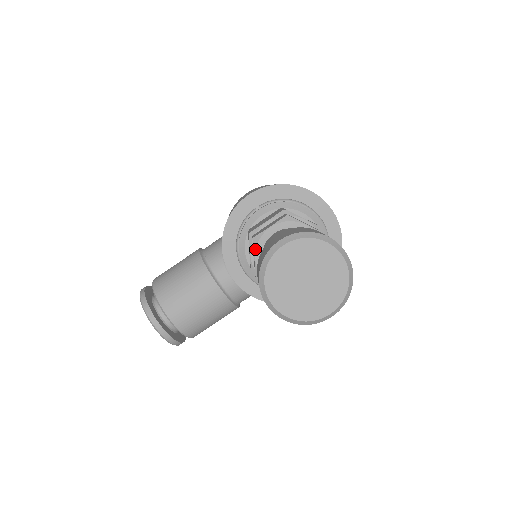
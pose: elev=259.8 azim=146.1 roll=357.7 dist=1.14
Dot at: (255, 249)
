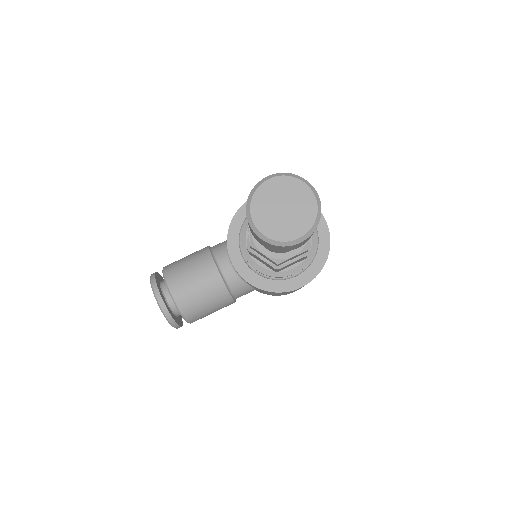
Dot at: occluded
